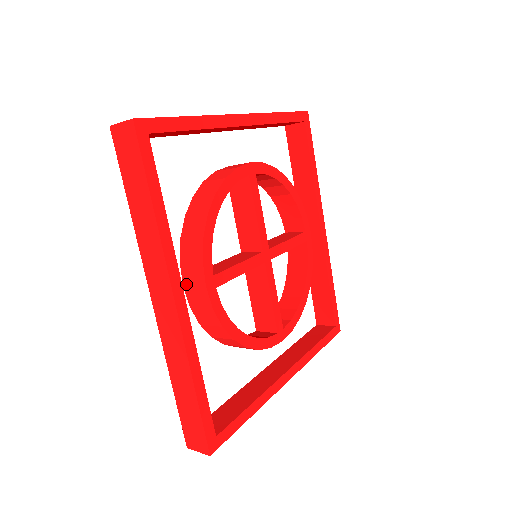
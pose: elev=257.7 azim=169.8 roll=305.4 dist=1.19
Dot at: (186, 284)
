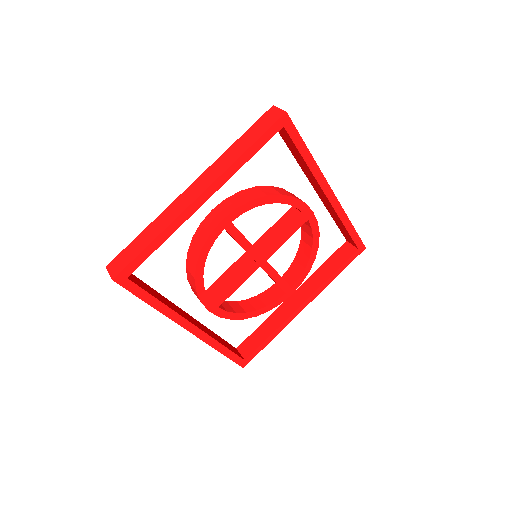
Dot at: occluded
